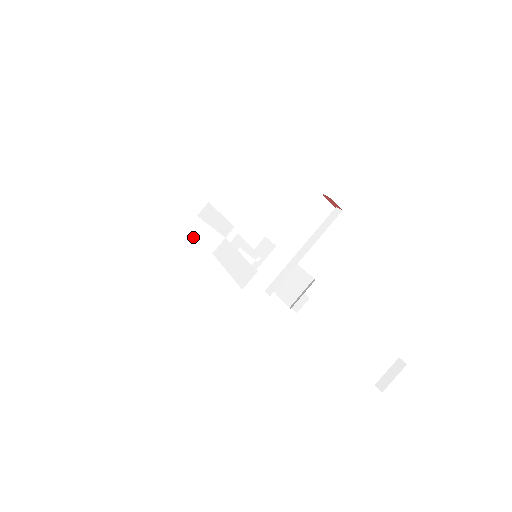
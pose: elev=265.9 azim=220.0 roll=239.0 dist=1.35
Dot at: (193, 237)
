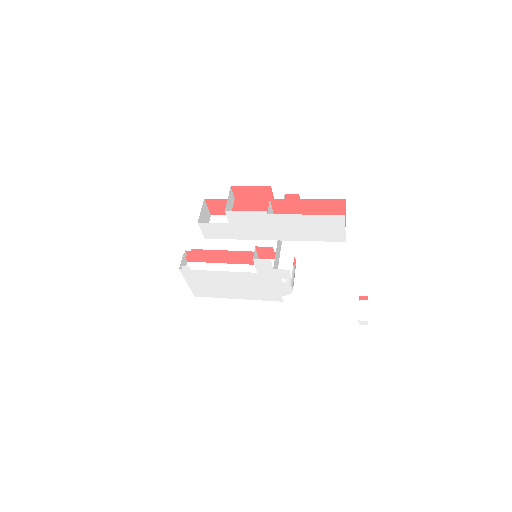
Dot at: (270, 224)
